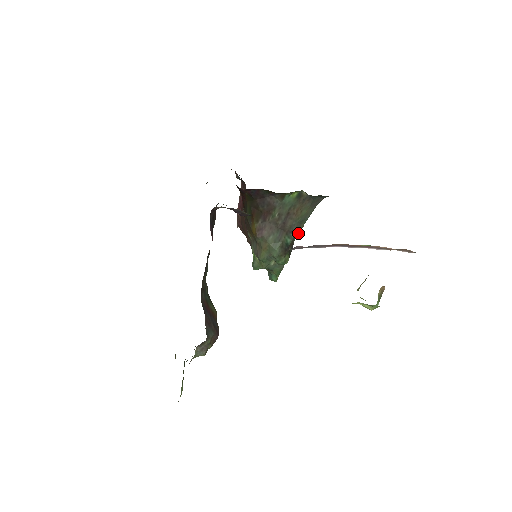
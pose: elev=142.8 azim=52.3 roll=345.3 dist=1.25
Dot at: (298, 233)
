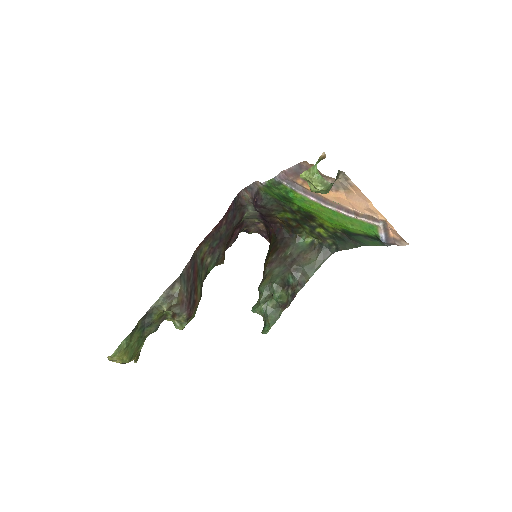
Dot at: (302, 284)
